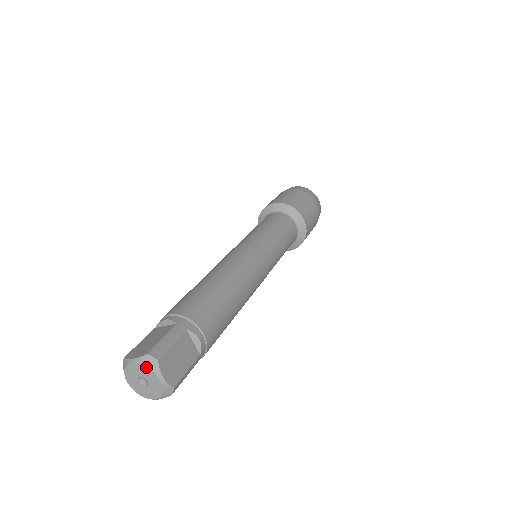
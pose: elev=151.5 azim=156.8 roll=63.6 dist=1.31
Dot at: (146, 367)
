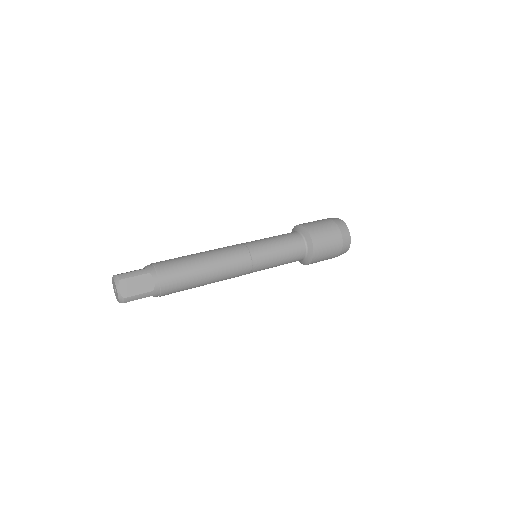
Dot at: (114, 281)
